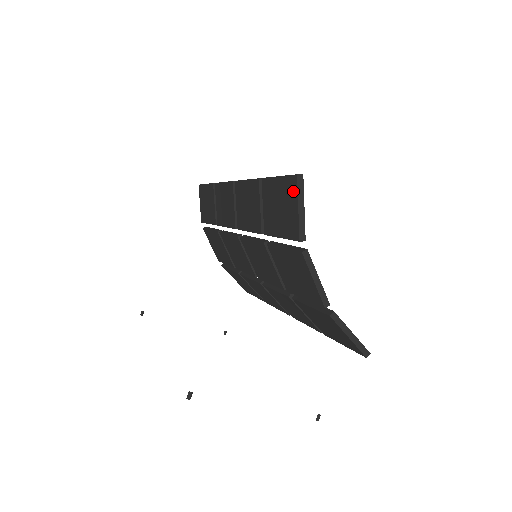
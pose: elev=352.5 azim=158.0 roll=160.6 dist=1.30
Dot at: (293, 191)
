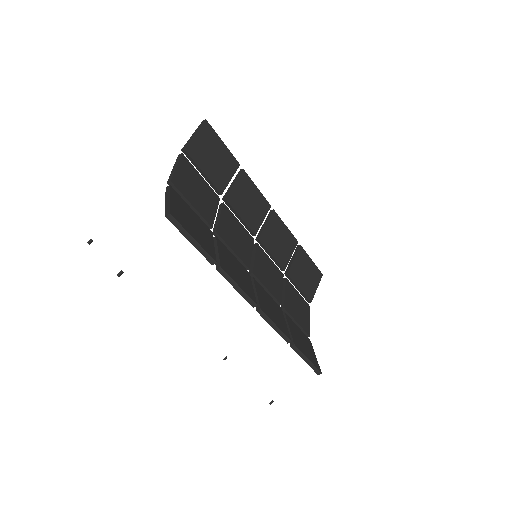
Dot at: occluded
